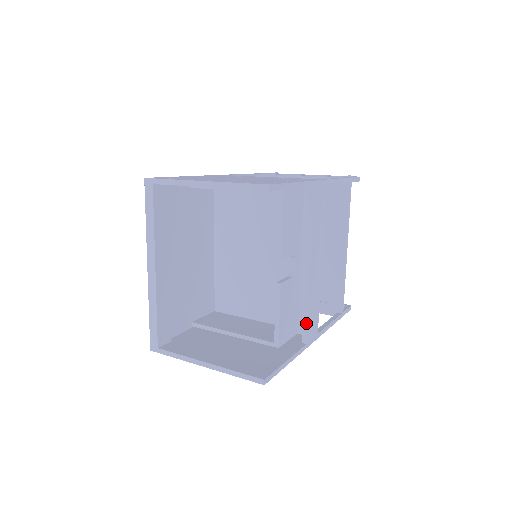
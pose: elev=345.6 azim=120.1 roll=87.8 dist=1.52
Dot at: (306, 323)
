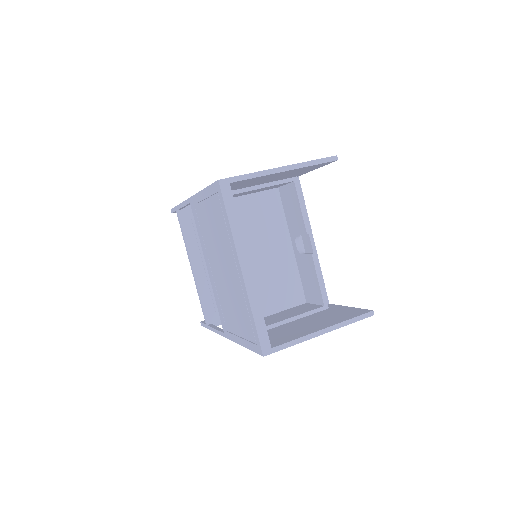
Dot at: (324, 286)
